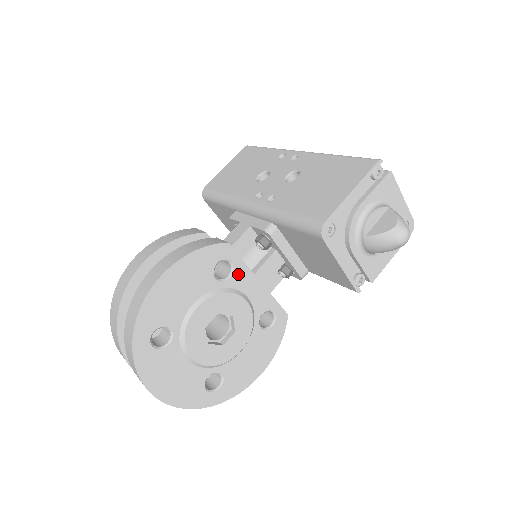
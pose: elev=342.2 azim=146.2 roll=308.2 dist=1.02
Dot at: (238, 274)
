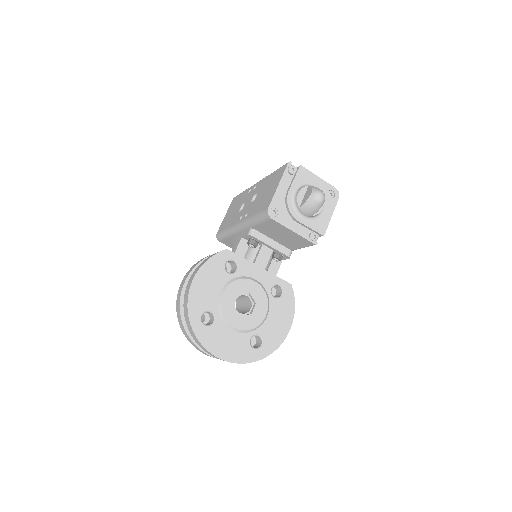
Dot at: (242, 266)
